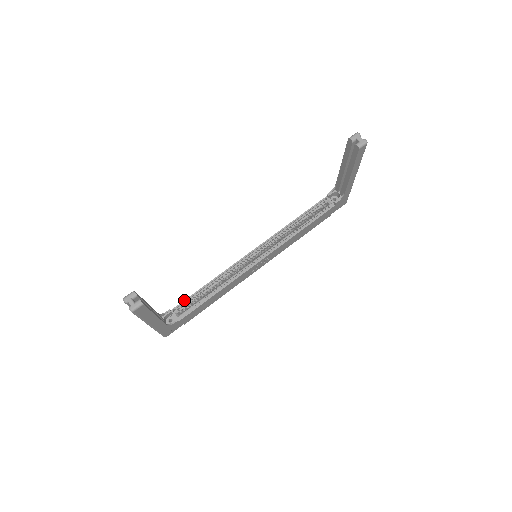
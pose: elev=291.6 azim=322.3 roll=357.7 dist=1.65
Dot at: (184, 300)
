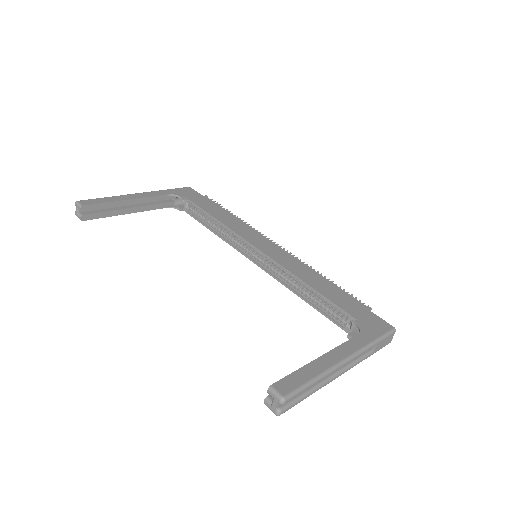
Dot at: (196, 204)
